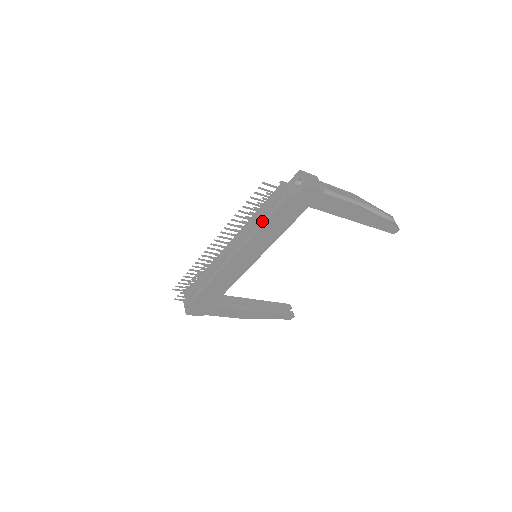
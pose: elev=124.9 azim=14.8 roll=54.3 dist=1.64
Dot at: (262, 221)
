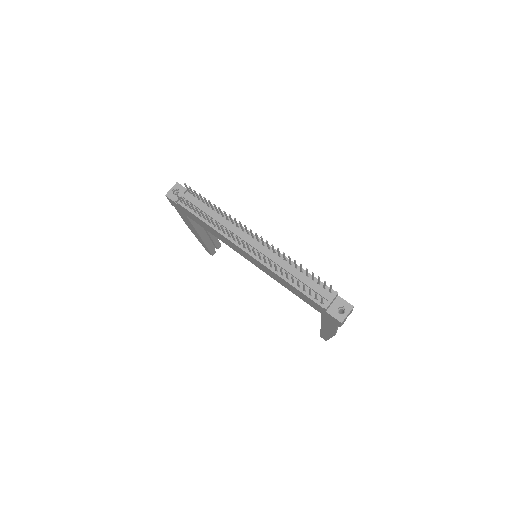
Dot at: (293, 282)
